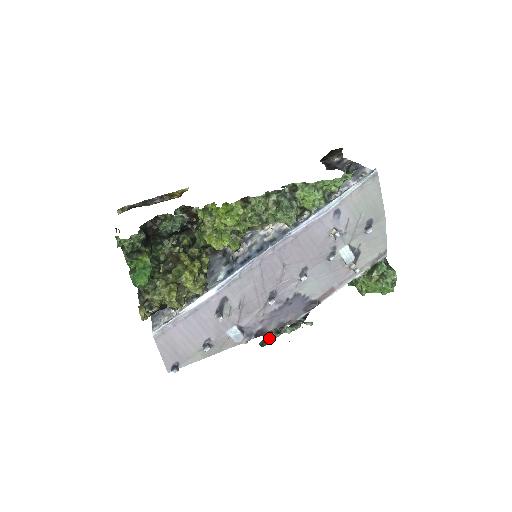
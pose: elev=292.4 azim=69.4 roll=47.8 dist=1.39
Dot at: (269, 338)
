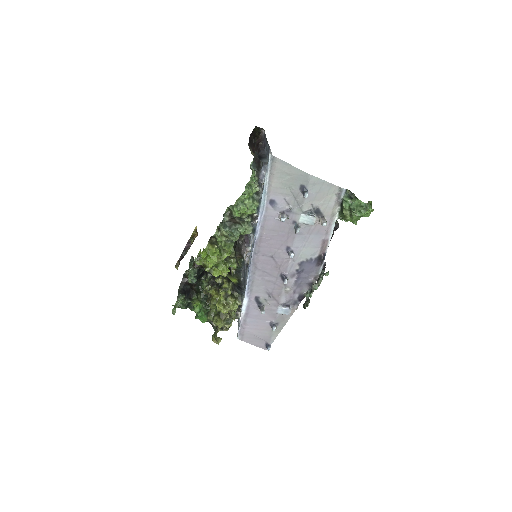
Dot at: (307, 299)
